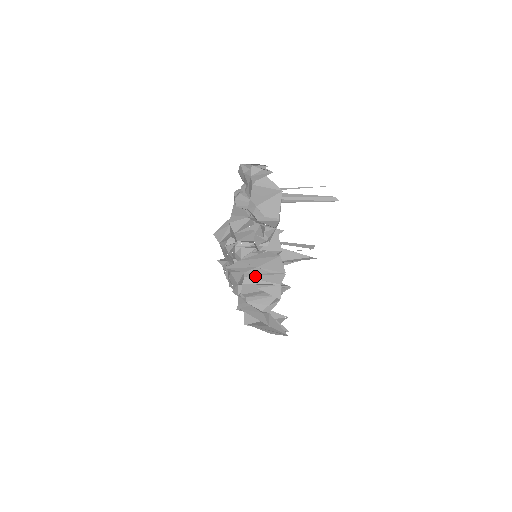
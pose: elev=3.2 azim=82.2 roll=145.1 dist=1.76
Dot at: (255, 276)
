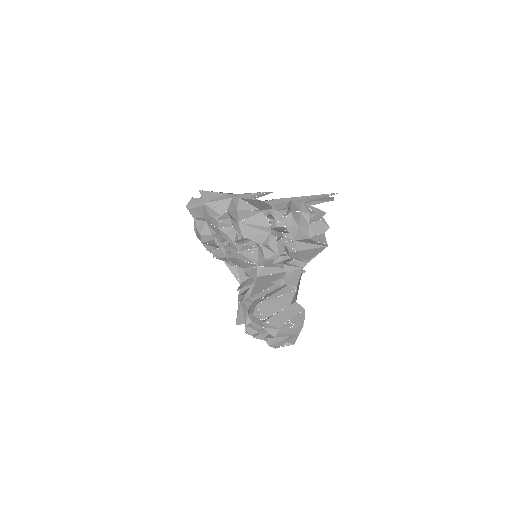
Dot at: (285, 331)
